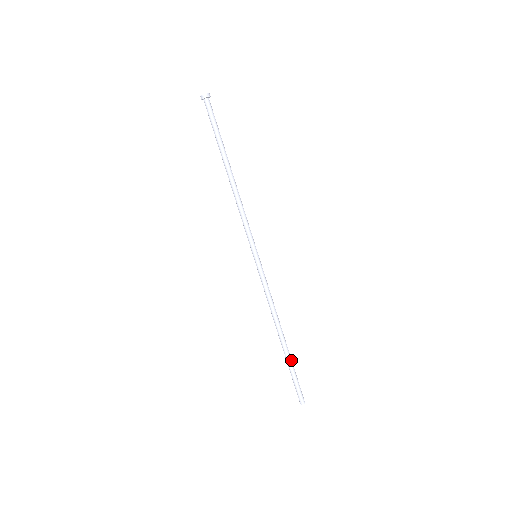
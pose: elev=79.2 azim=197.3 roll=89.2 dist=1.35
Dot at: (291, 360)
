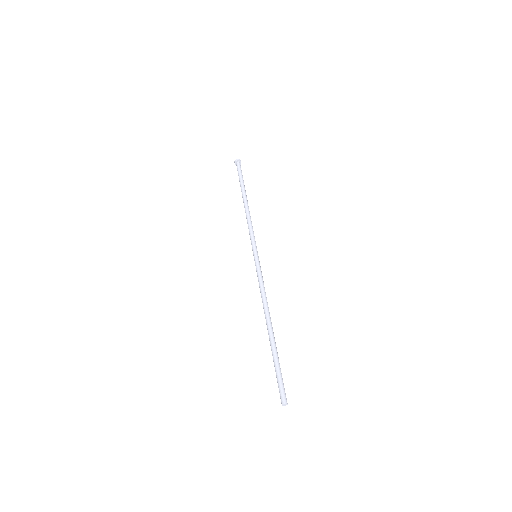
Dot at: occluded
